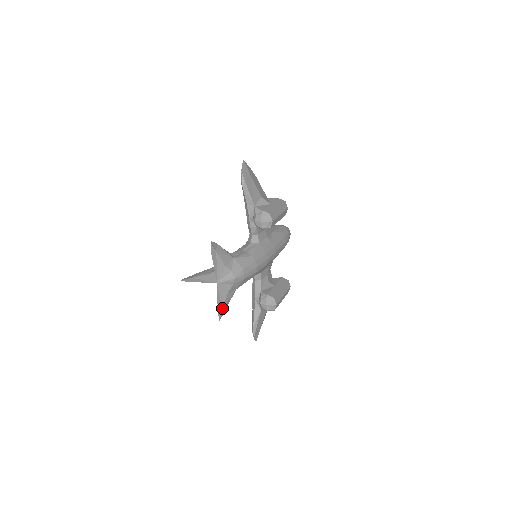
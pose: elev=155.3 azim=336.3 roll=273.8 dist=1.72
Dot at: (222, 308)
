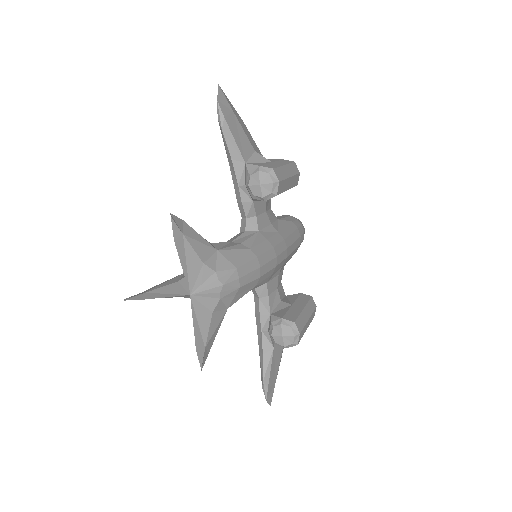
Dot at: (204, 344)
